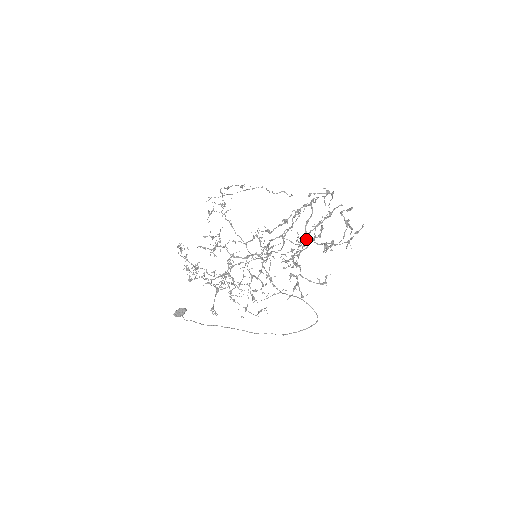
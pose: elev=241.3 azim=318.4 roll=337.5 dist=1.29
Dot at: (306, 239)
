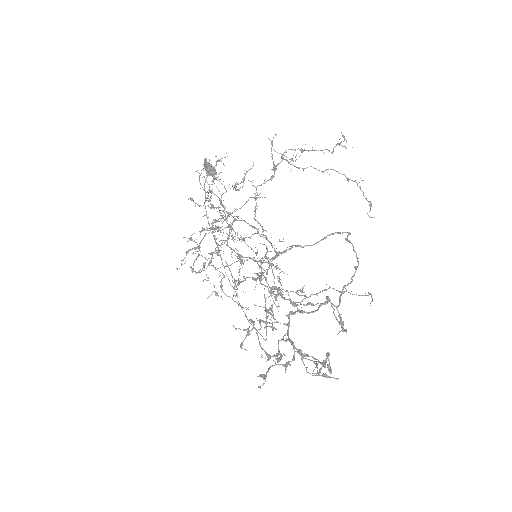
Dot at: (288, 318)
